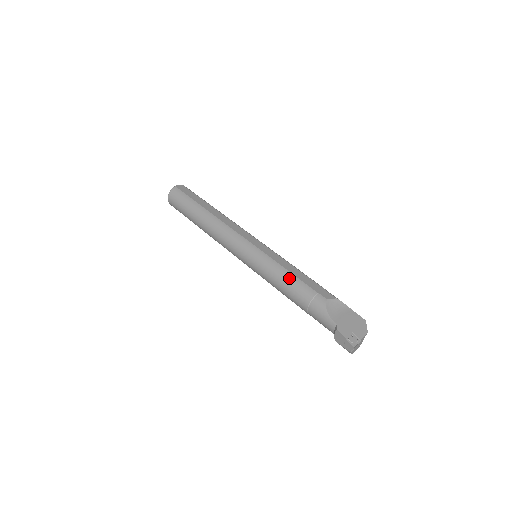
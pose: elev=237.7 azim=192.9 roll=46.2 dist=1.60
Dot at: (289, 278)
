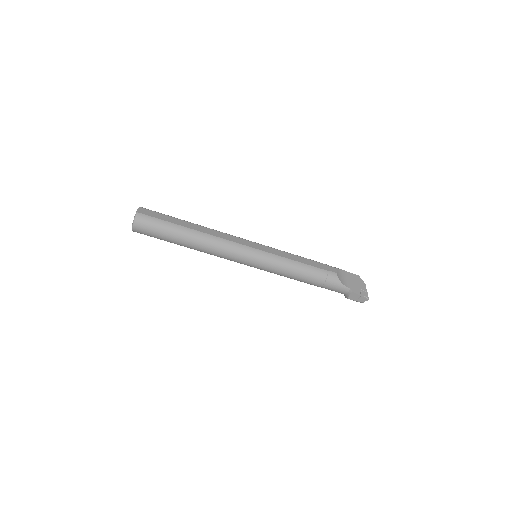
Dot at: (302, 267)
